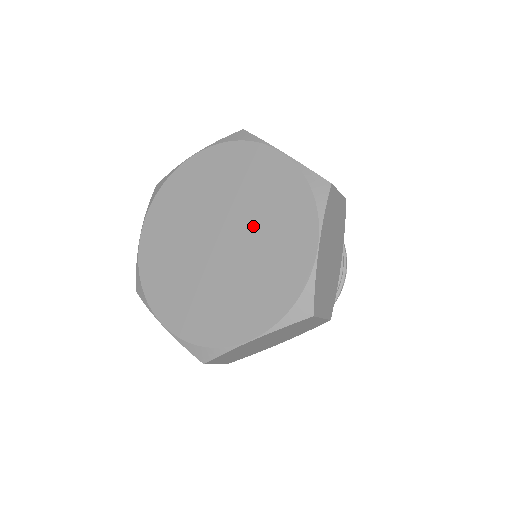
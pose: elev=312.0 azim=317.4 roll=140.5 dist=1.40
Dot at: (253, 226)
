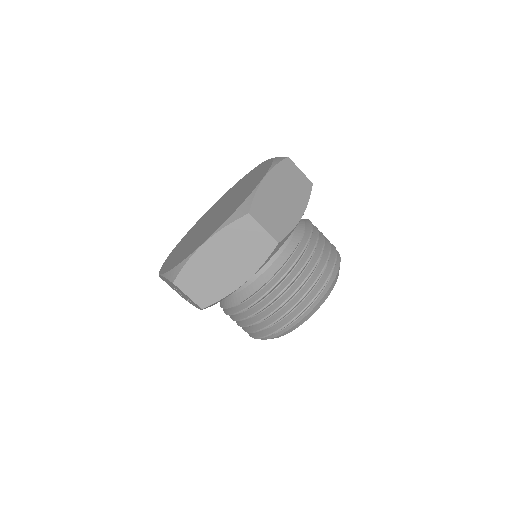
Dot at: (235, 196)
